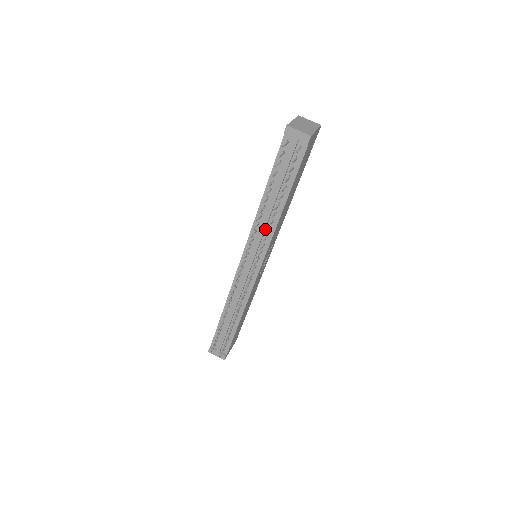
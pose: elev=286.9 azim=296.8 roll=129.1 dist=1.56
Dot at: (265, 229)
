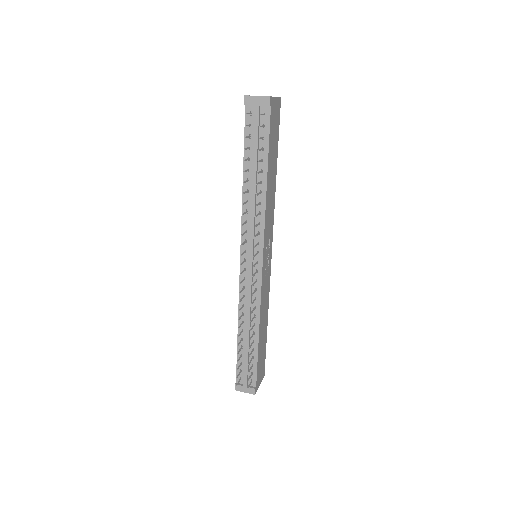
Dot at: occluded
